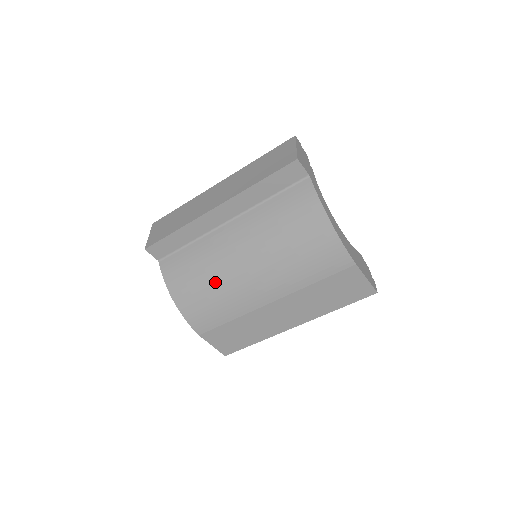
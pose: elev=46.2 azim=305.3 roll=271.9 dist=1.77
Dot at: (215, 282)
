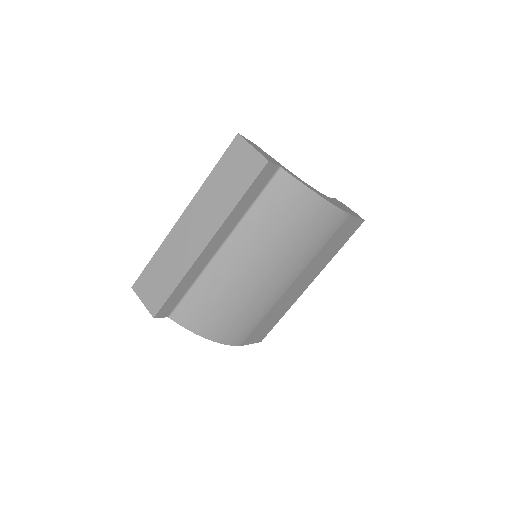
Dot at: (239, 301)
